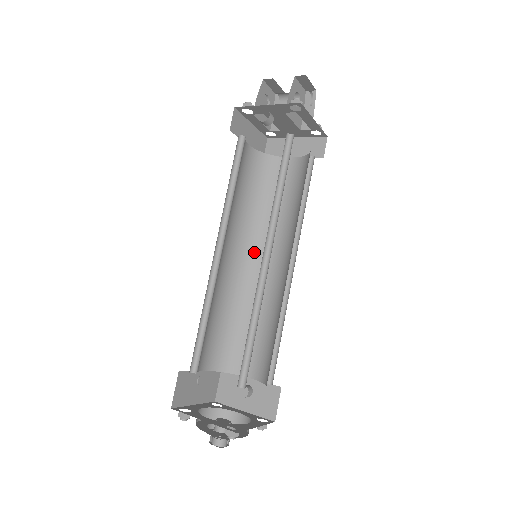
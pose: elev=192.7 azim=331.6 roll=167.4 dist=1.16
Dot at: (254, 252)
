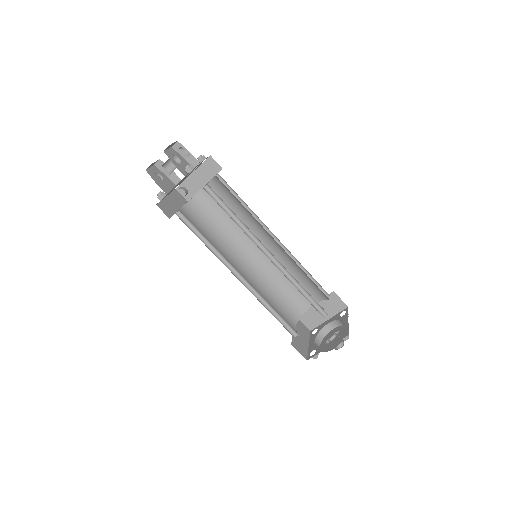
Dot at: (246, 252)
